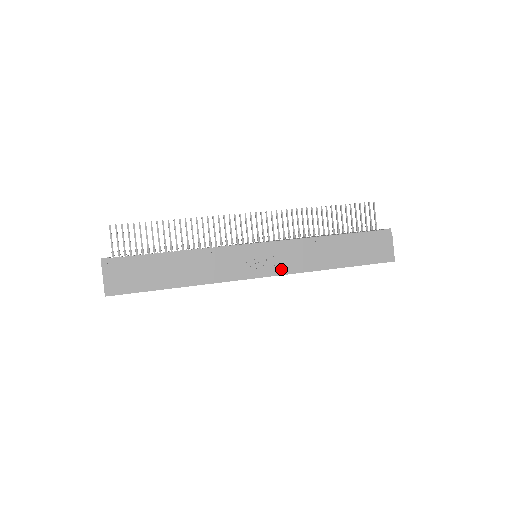
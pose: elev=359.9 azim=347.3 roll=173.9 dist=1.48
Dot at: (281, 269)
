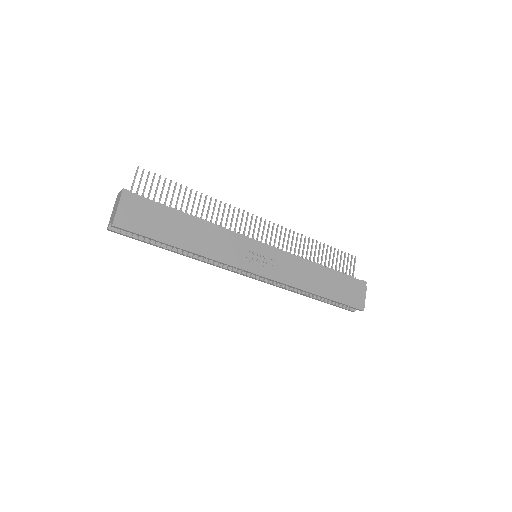
Dot at: (276, 275)
